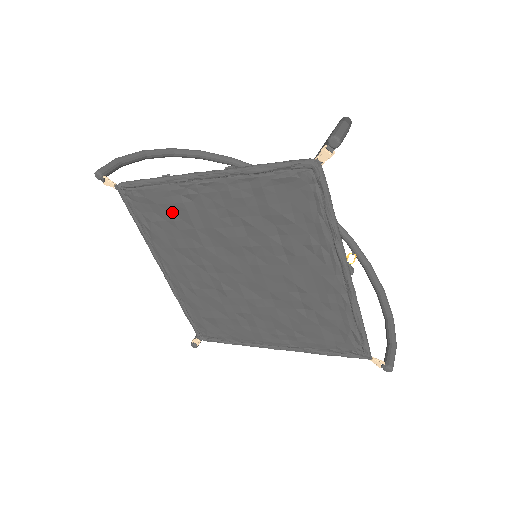
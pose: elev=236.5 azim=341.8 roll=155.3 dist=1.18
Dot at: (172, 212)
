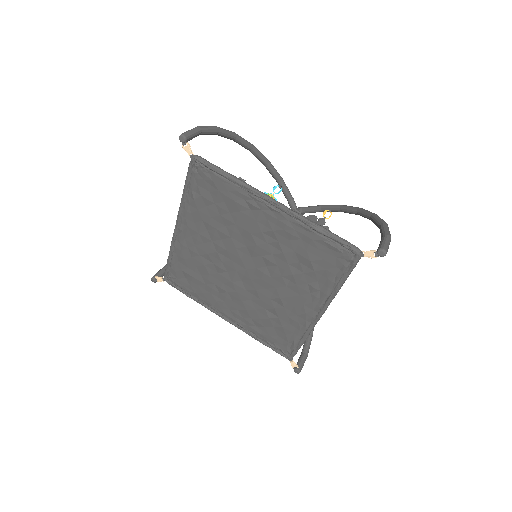
Dot at: (226, 203)
